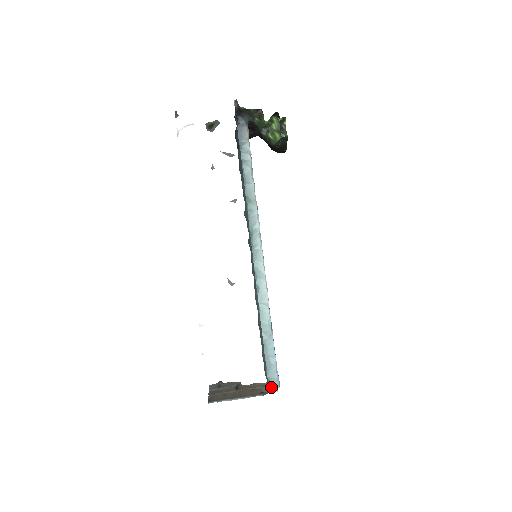
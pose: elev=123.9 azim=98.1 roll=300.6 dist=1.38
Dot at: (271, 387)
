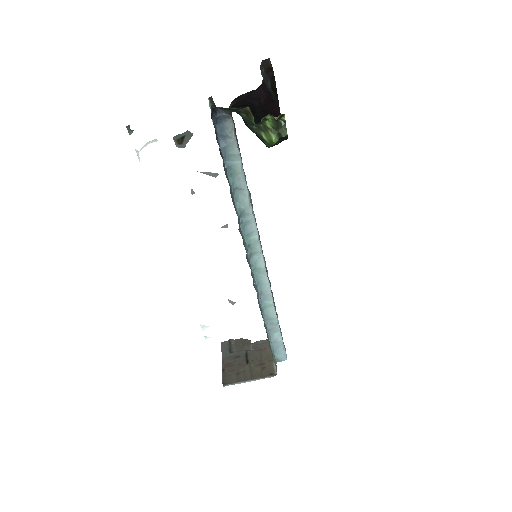
Dot at: (279, 361)
